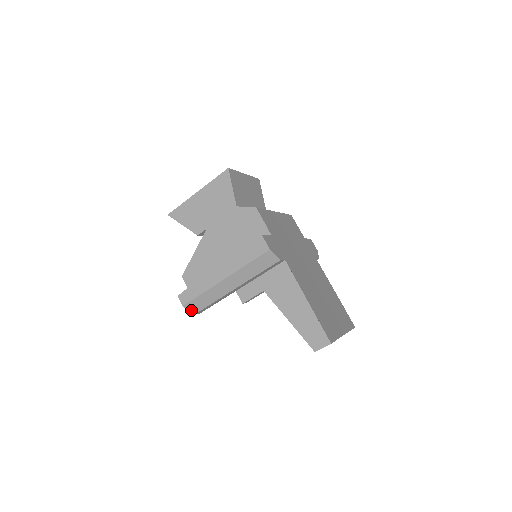
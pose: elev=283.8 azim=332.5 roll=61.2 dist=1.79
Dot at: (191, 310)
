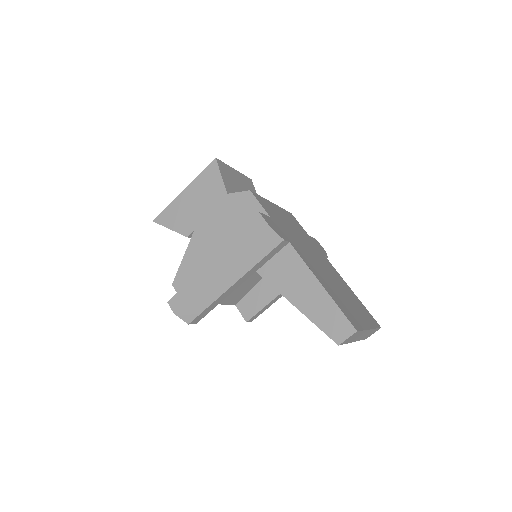
Dot at: (184, 318)
